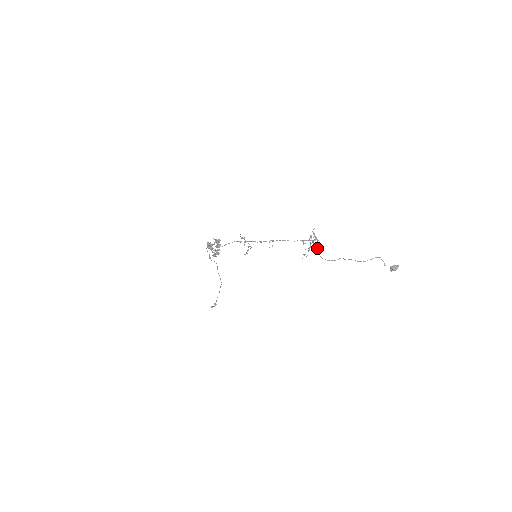
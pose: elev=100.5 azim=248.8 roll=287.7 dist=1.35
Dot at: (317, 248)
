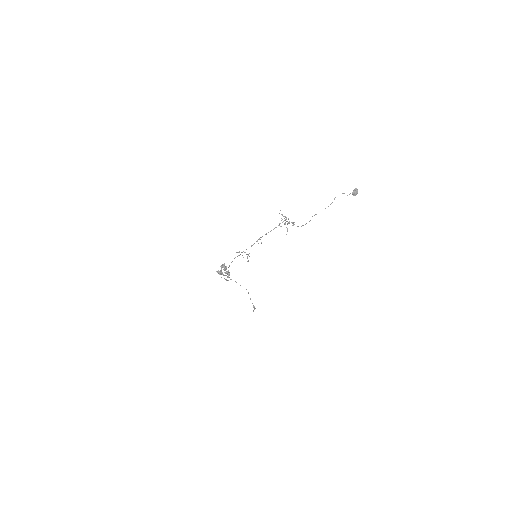
Dot at: occluded
